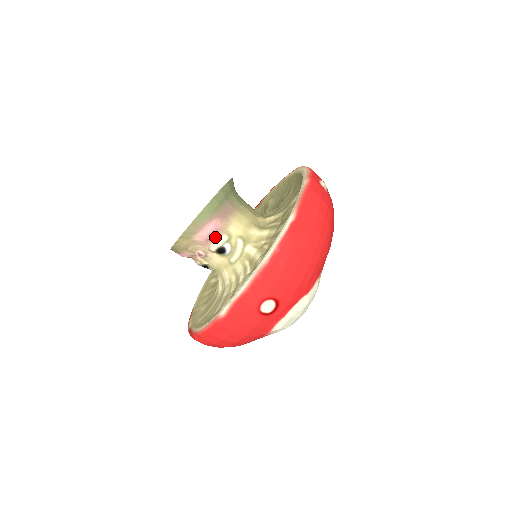
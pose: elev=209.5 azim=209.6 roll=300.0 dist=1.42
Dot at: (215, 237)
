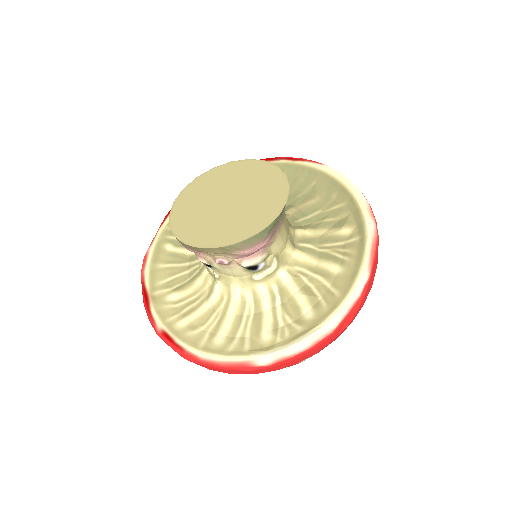
Dot at: (256, 254)
